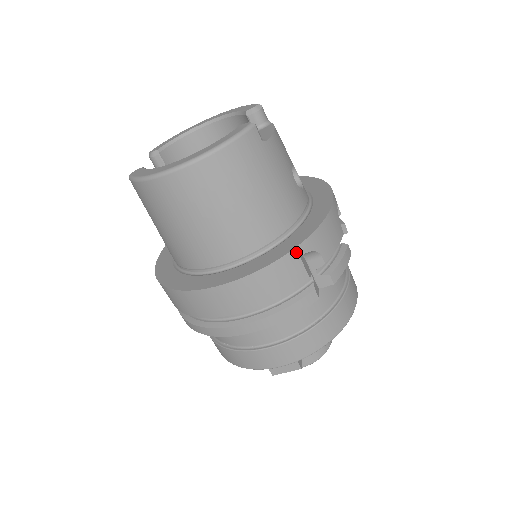
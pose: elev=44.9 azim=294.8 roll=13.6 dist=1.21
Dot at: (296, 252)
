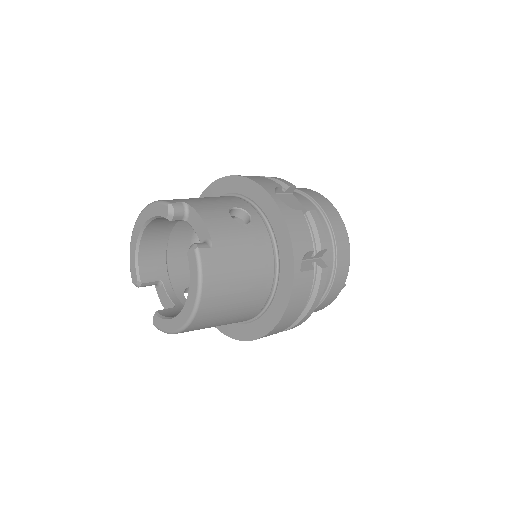
Dot at: (296, 274)
